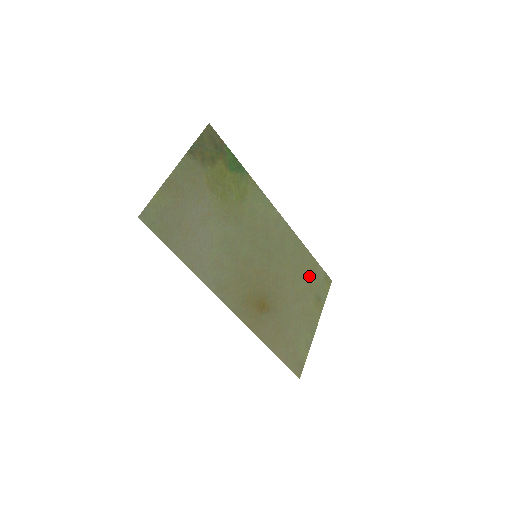
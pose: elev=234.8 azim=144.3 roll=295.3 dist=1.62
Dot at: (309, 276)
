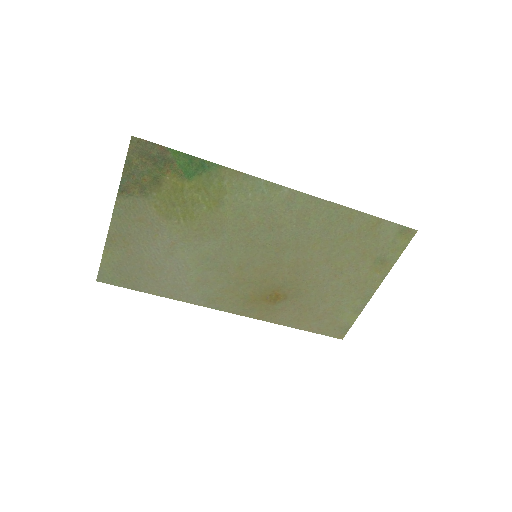
Dot at: (362, 242)
